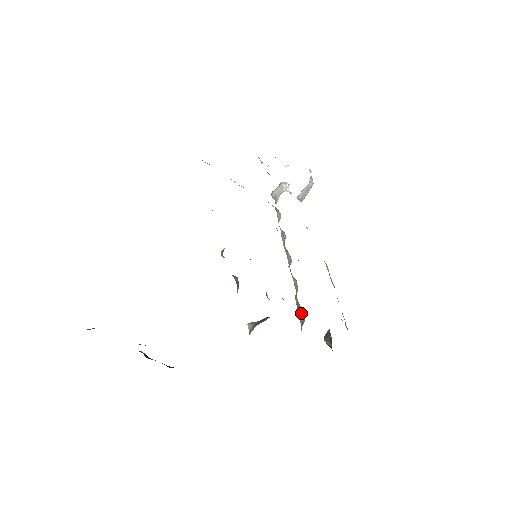
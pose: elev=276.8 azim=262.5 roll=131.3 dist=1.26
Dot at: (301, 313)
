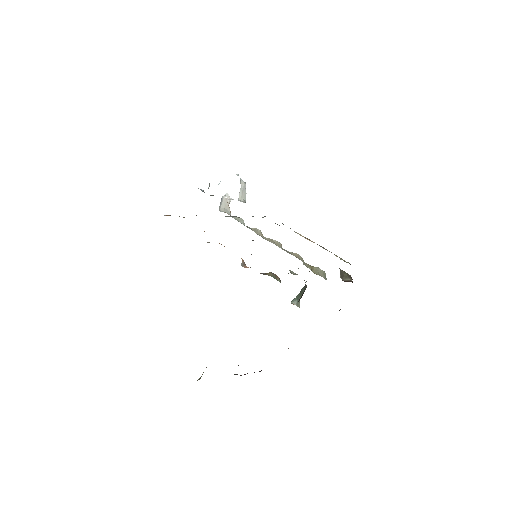
Dot at: (318, 271)
